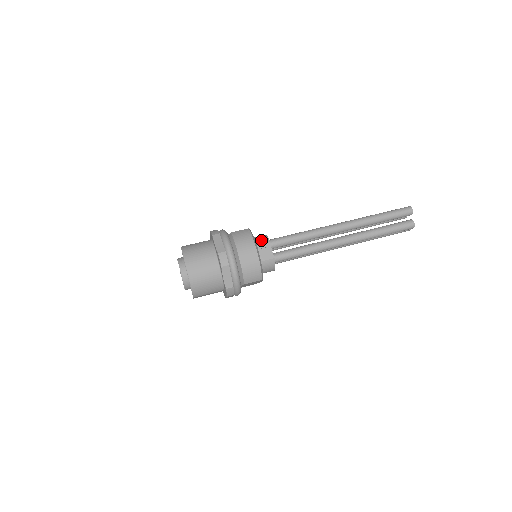
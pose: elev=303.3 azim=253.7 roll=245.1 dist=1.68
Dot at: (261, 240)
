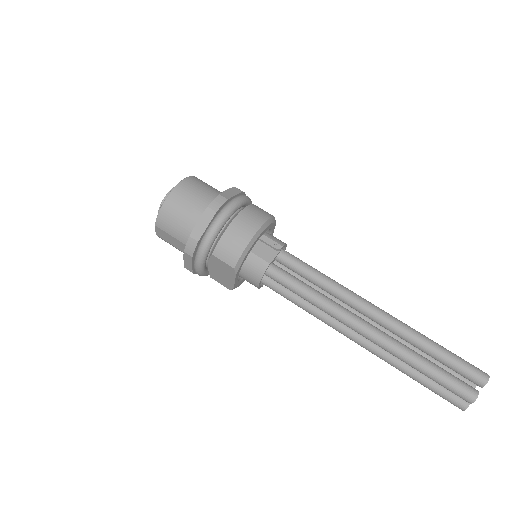
Dot at: (276, 238)
